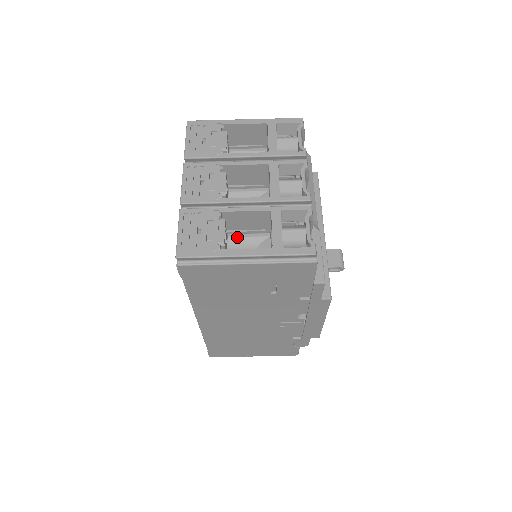
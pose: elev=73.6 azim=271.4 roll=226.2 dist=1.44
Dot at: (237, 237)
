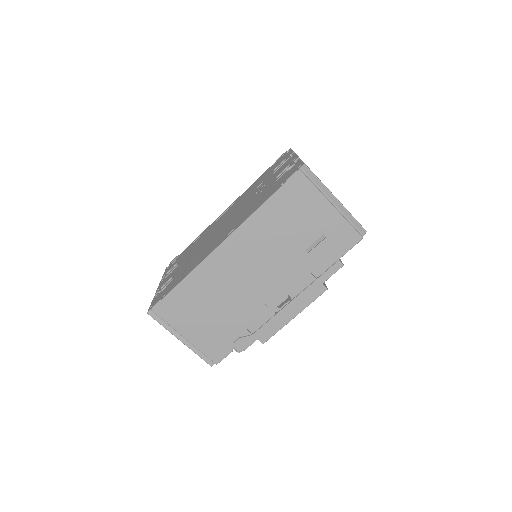
Dot at: occluded
